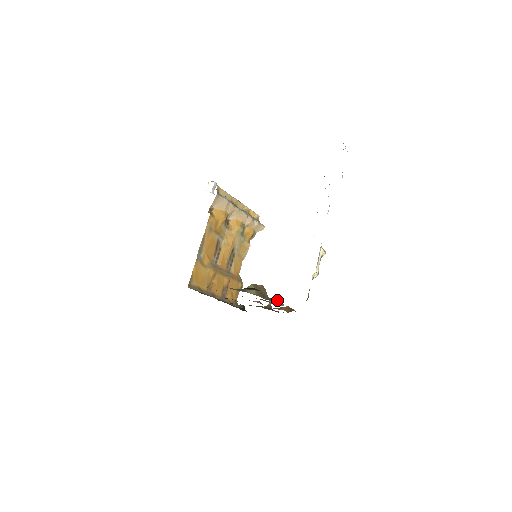
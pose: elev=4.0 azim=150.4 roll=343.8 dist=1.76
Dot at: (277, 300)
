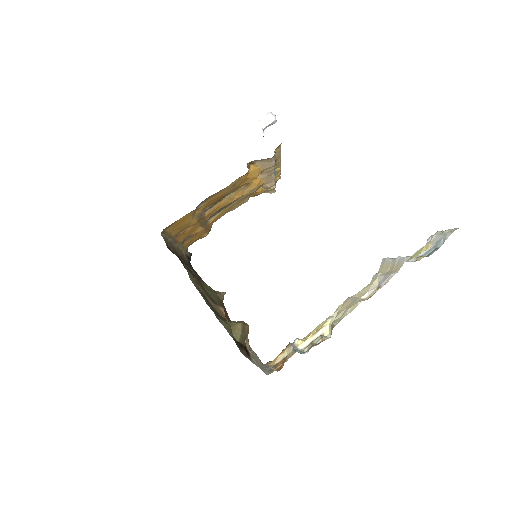
Dot at: (247, 338)
